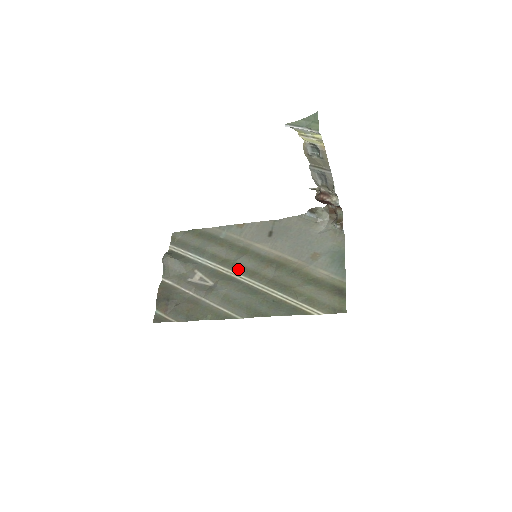
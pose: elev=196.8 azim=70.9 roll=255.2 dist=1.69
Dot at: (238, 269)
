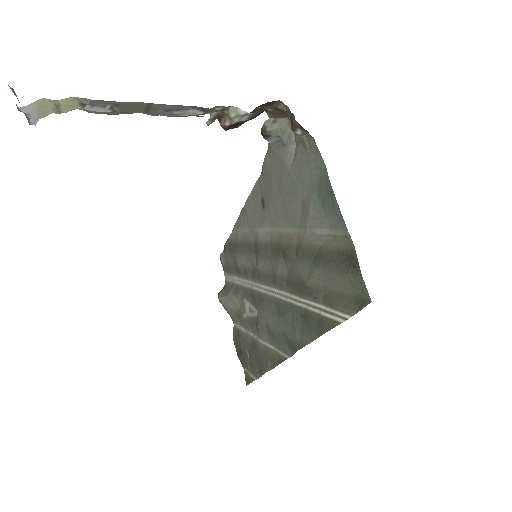
Dot at: (263, 279)
